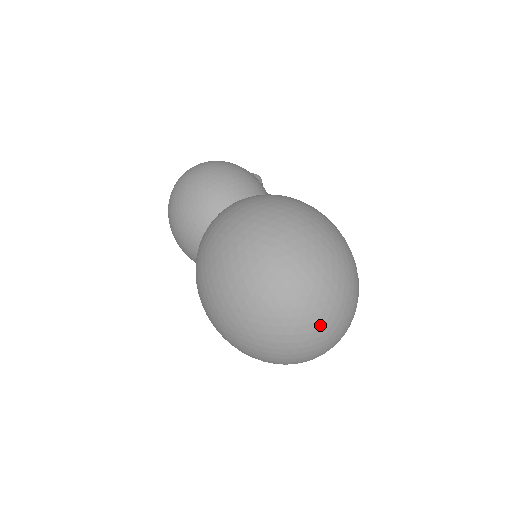
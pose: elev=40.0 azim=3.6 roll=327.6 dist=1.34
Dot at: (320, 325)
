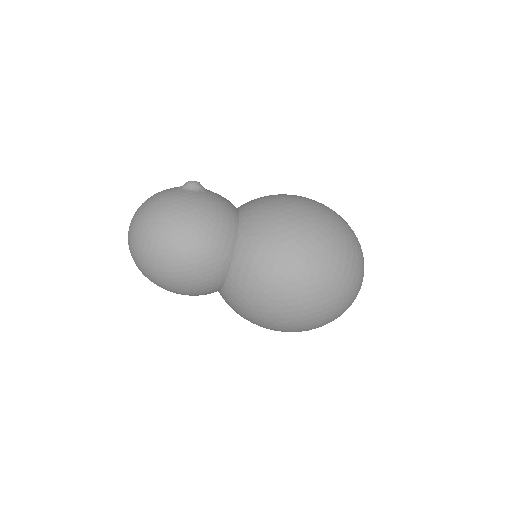
Dot at: occluded
